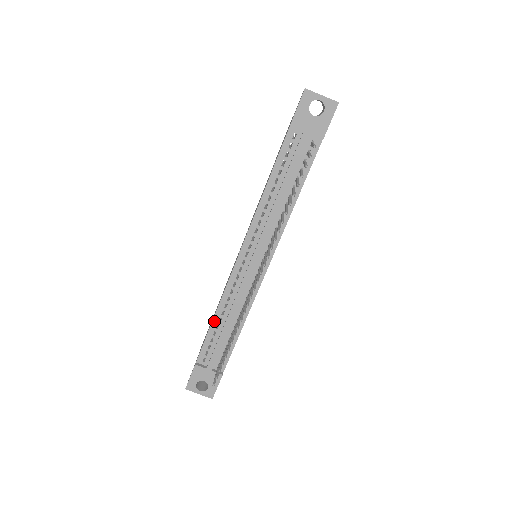
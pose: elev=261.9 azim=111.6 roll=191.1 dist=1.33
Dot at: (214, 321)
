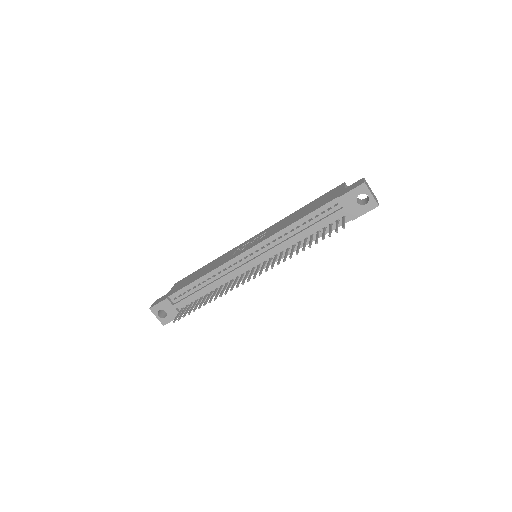
Dot at: (199, 280)
